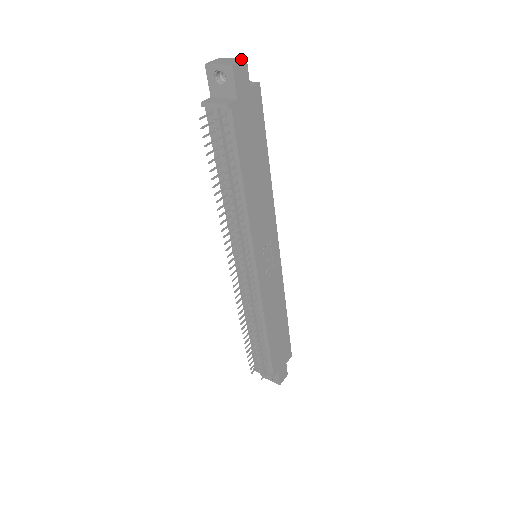
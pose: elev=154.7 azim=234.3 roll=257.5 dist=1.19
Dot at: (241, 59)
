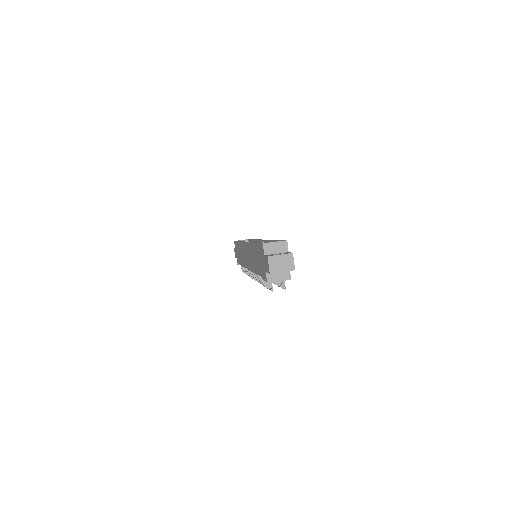
Dot at: (291, 257)
